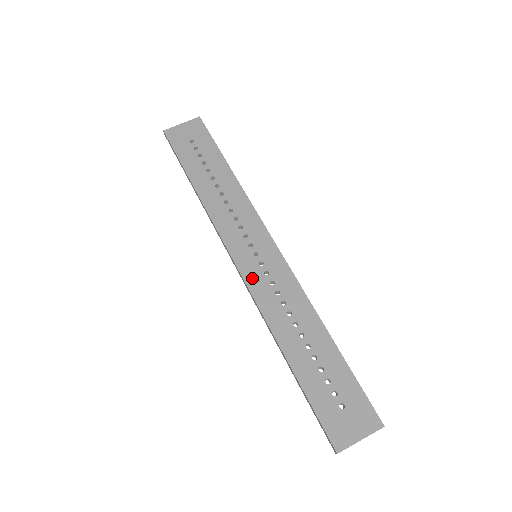
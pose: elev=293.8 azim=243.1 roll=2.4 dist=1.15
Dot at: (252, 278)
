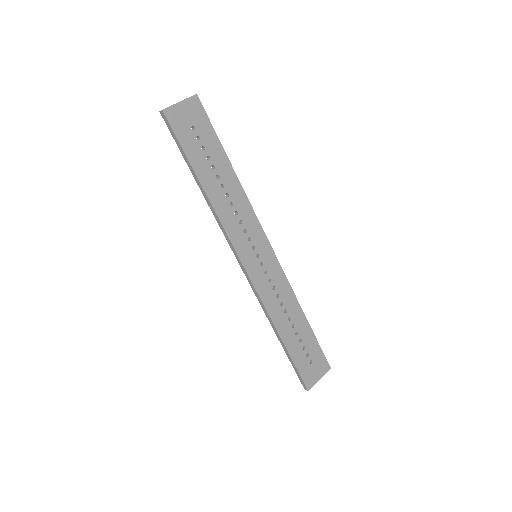
Dot at: (256, 278)
